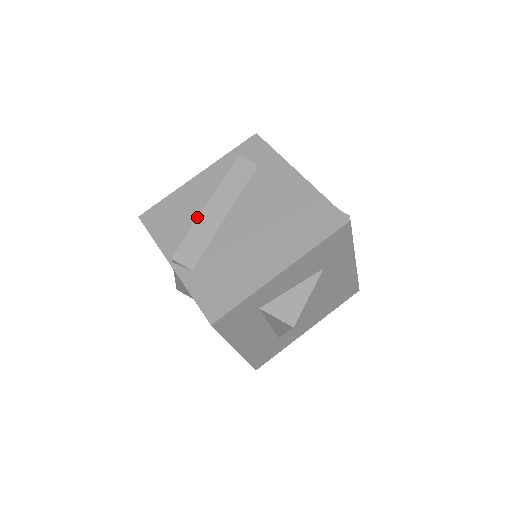
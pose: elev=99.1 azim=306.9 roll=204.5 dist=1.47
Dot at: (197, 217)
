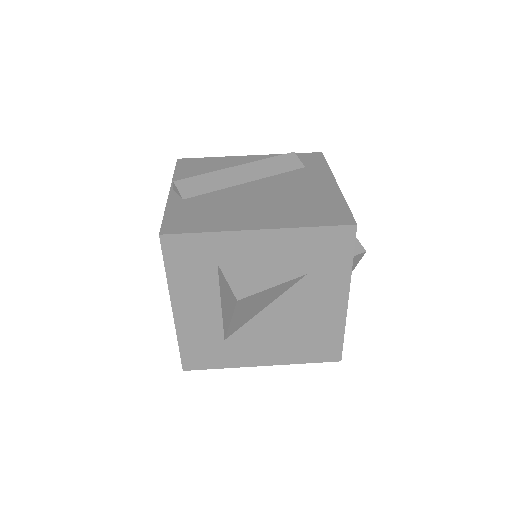
Dot at: occluded
